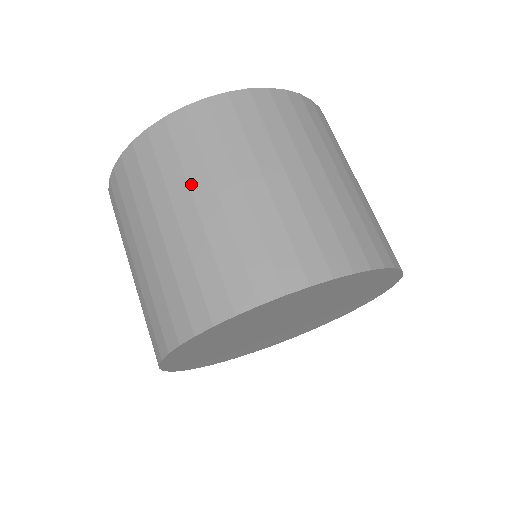
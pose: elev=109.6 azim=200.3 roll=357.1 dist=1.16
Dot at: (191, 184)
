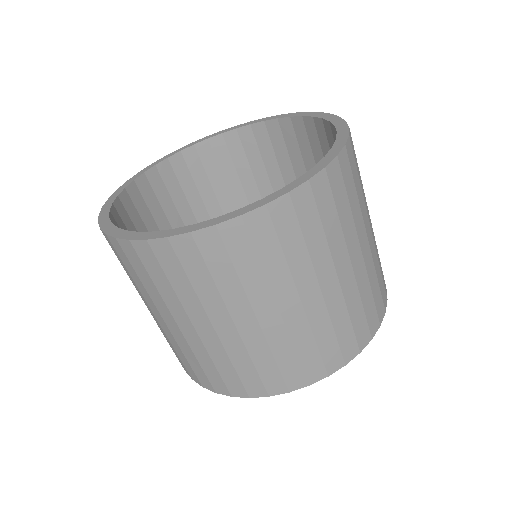
Dot at: (274, 290)
